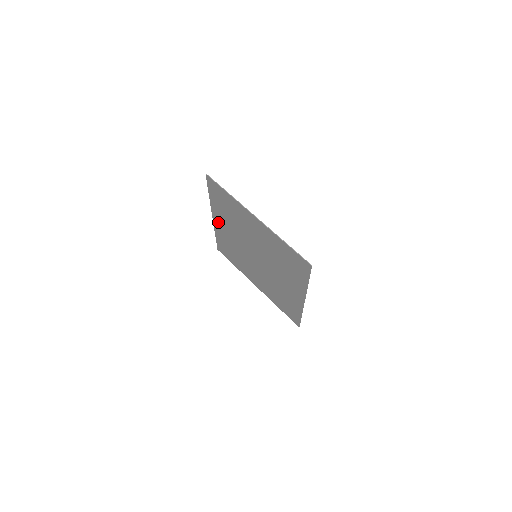
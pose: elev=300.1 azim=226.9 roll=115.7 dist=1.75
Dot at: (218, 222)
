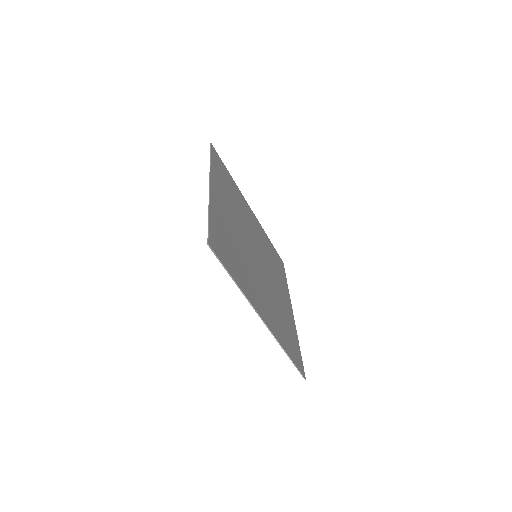
Dot at: (216, 195)
